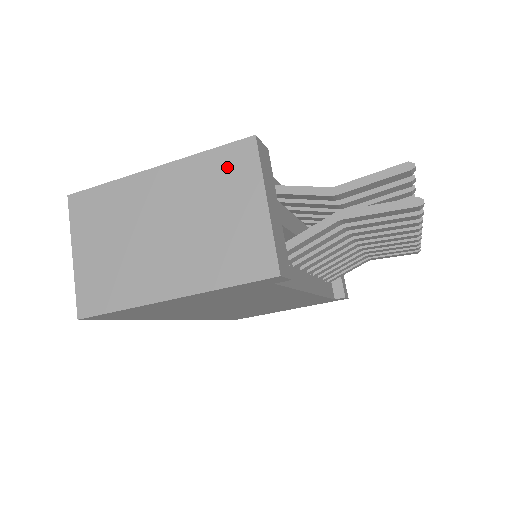
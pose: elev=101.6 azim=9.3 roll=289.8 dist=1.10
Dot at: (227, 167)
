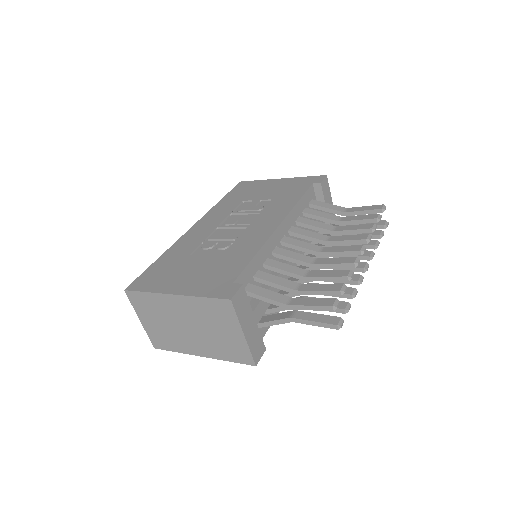
Dot at: (217, 310)
